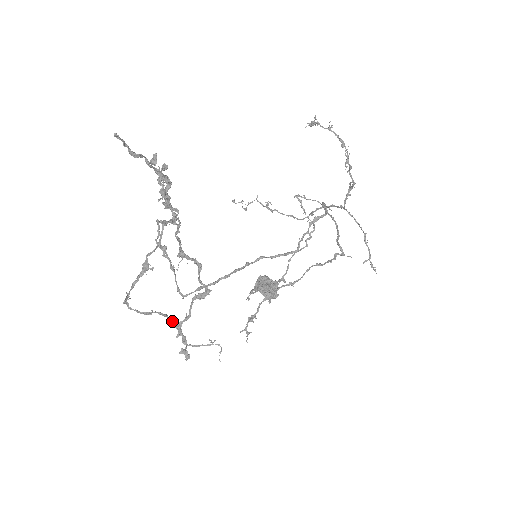
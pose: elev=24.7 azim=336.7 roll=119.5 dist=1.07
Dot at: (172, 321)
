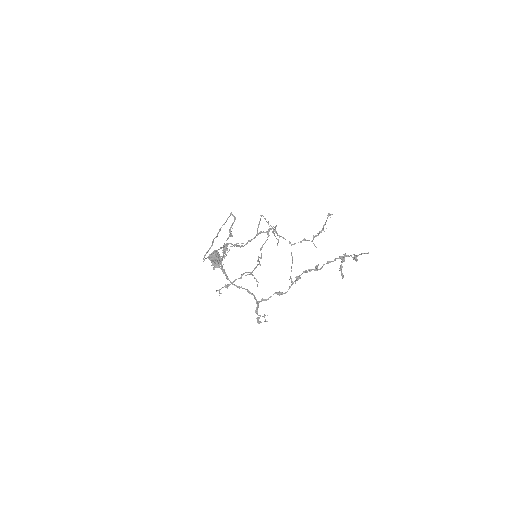
Dot at: occluded
